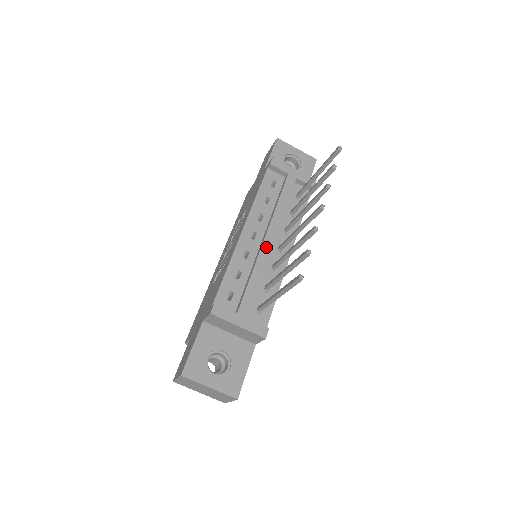
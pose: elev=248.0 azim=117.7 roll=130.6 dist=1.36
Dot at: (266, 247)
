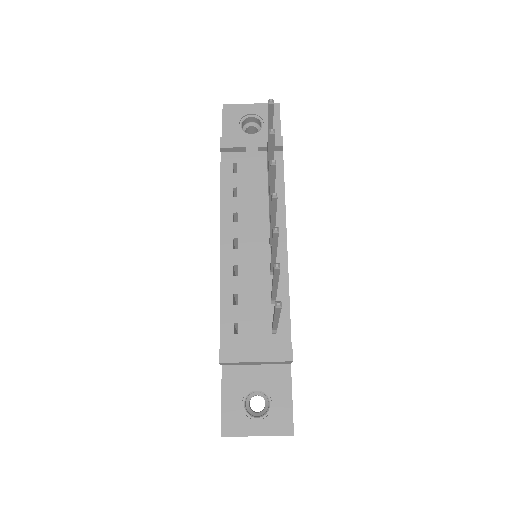
Dot at: (253, 252)
